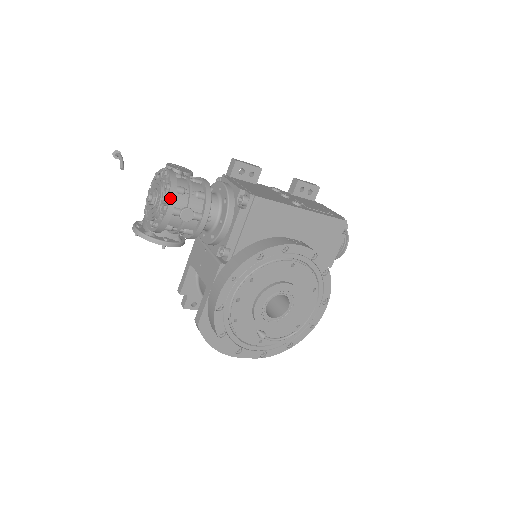
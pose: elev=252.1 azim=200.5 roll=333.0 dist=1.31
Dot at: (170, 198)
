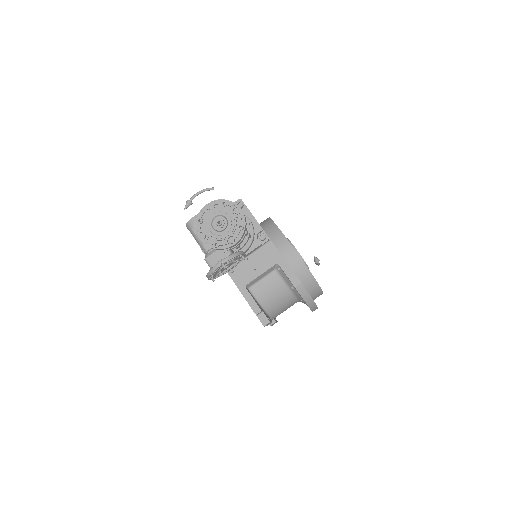
Dot at: (234, 203)
